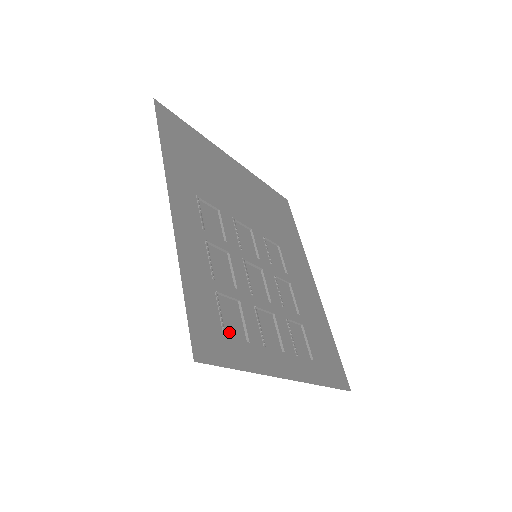
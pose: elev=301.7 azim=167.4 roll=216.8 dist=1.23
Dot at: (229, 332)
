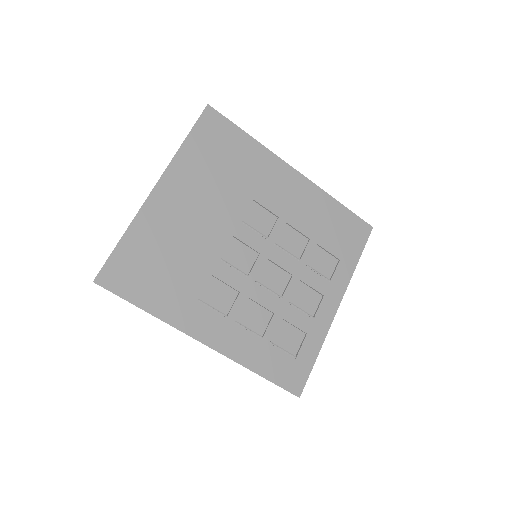
Dot at: (295, 347)
